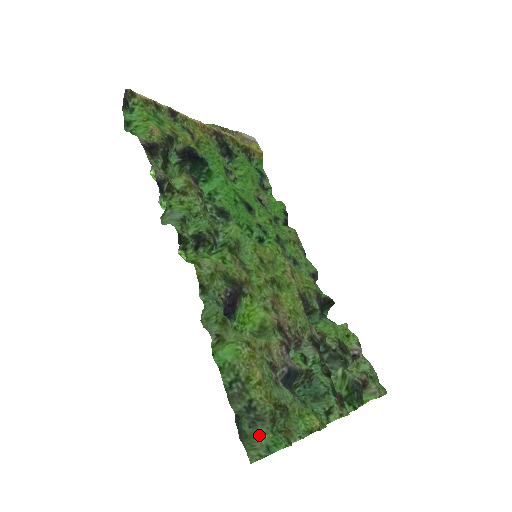
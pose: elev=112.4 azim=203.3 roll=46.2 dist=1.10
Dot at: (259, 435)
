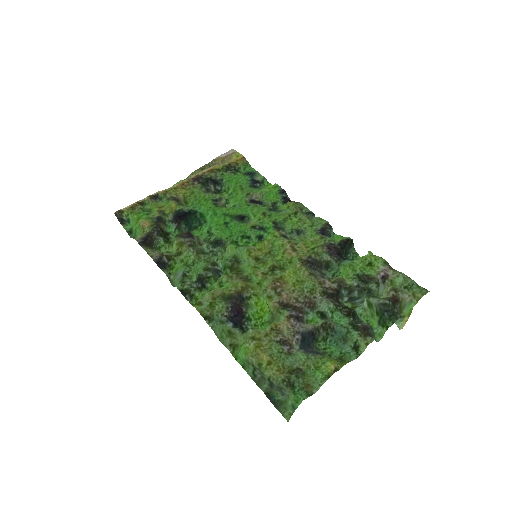
Dot at: (288, 399)
